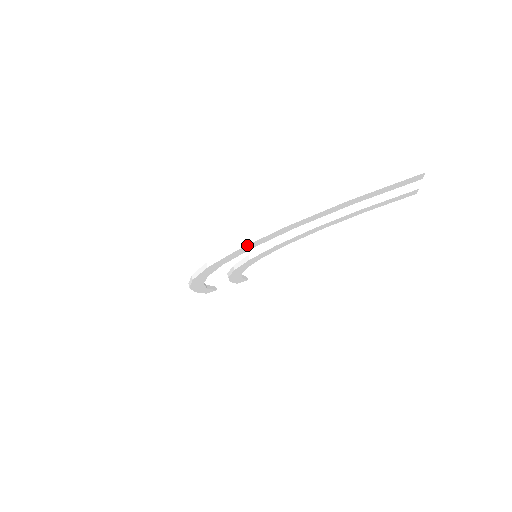
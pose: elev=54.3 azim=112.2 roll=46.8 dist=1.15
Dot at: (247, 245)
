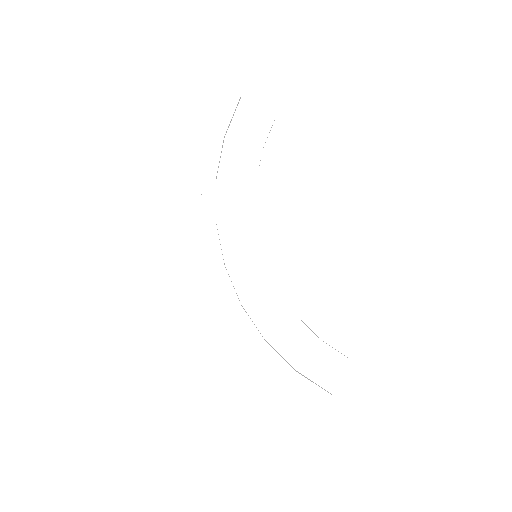
Dot at: (202, 215)
